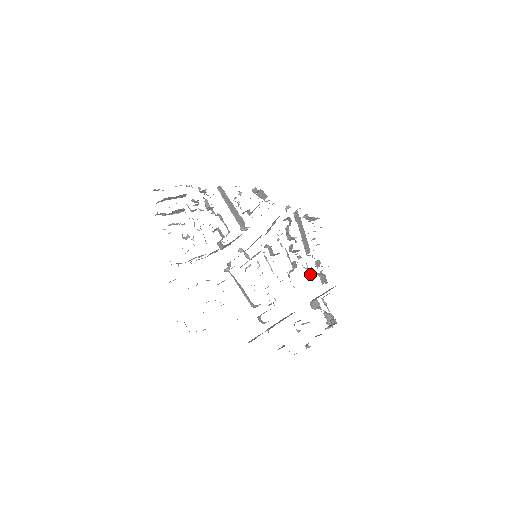
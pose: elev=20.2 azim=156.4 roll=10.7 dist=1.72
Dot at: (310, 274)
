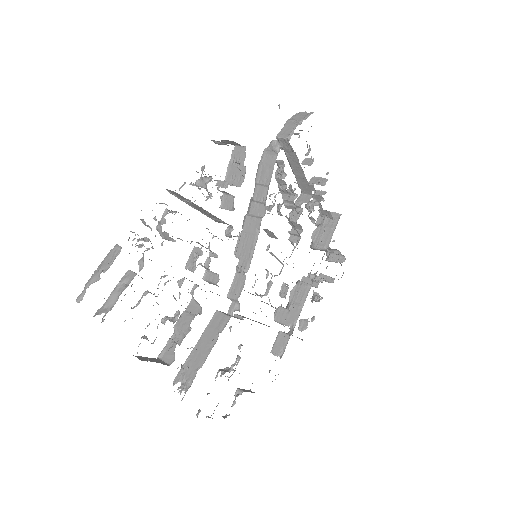
Dot at: (314, 222)
